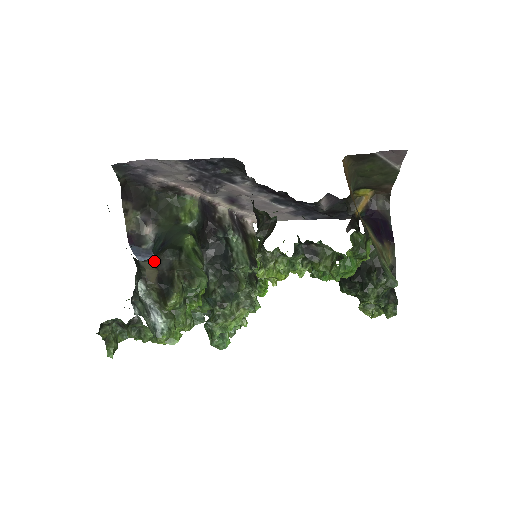
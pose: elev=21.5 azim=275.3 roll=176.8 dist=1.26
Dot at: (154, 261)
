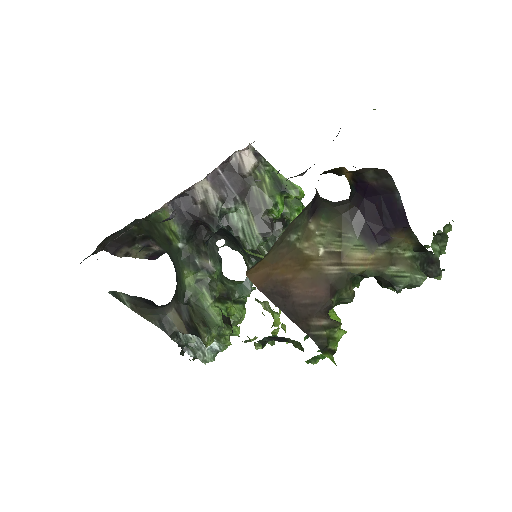
Dot at: (176, 309)
